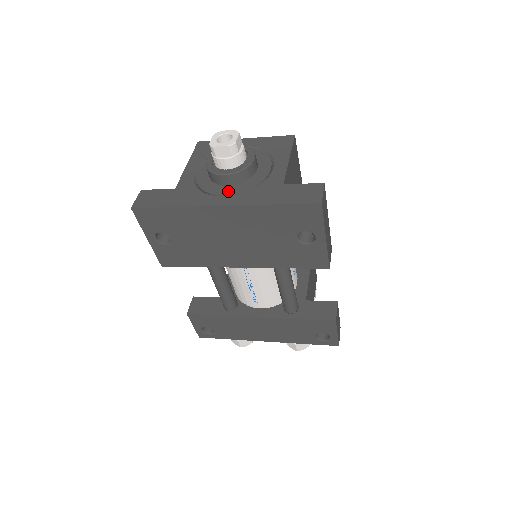
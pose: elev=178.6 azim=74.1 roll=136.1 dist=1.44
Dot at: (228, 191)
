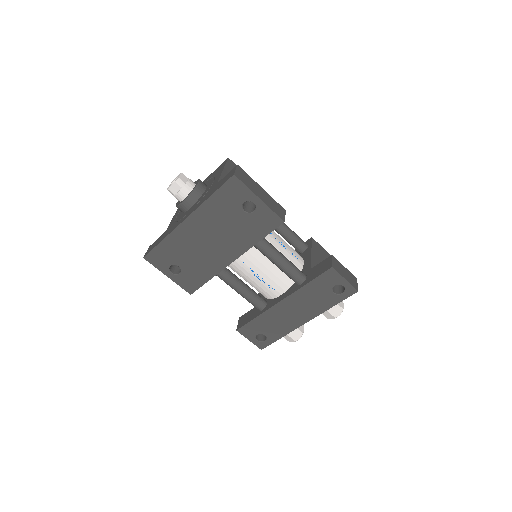
Dot at: (190, 210)
